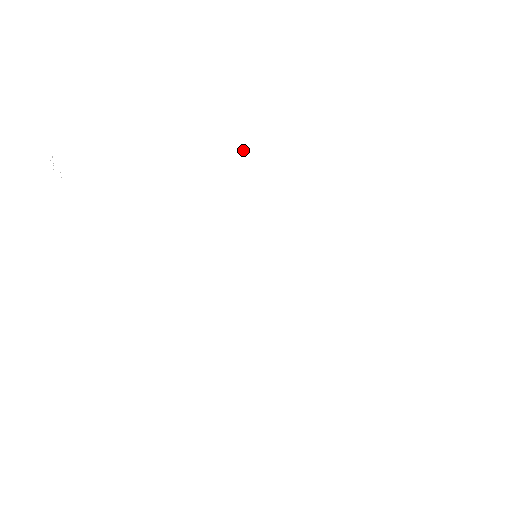
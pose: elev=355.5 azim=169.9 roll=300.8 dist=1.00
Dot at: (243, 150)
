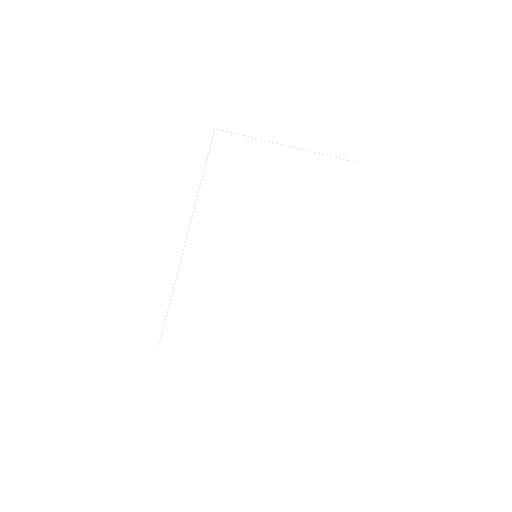
Dot at: (298, 207)
